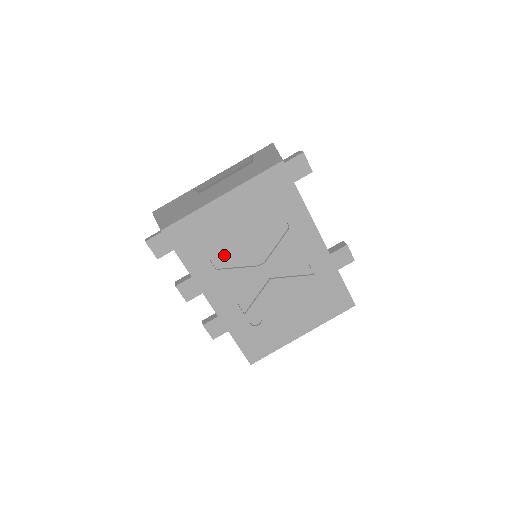
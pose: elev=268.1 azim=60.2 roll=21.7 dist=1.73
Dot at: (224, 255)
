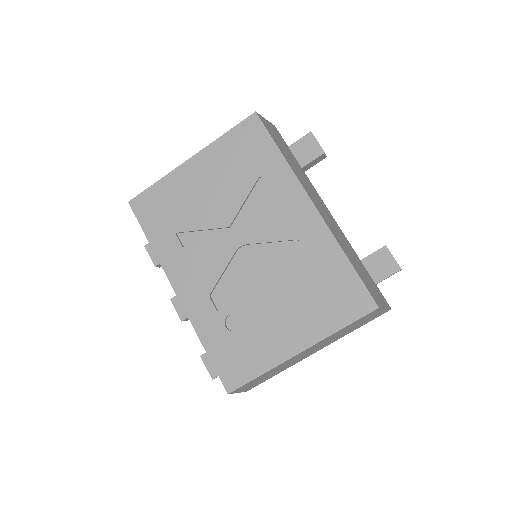
Dot at: (192, 229)
